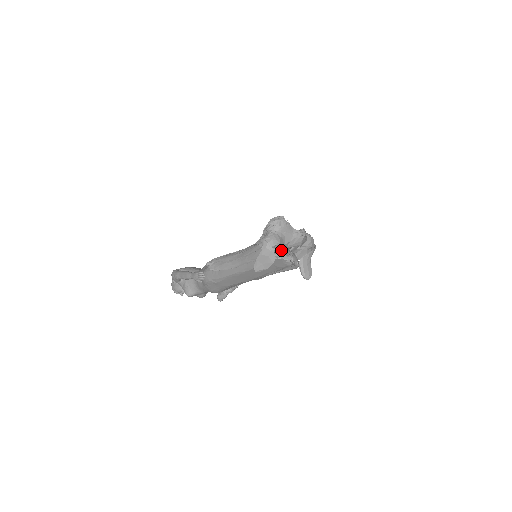
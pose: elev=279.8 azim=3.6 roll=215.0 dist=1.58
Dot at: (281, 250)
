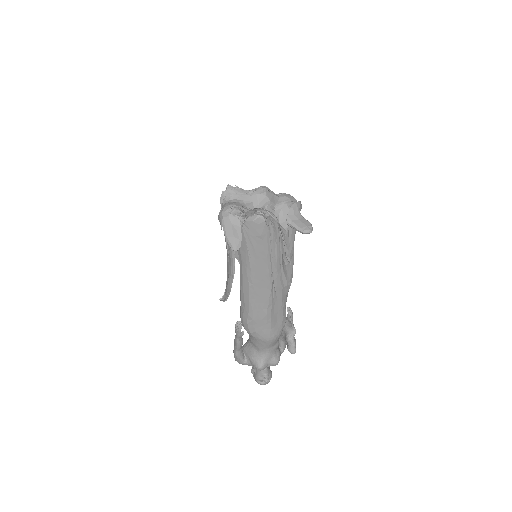
Dot at: occluded
